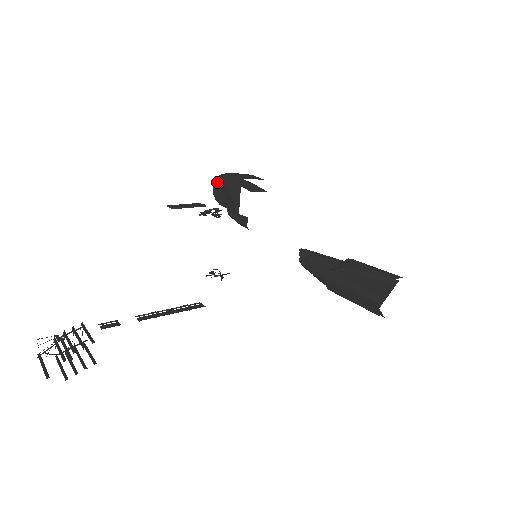
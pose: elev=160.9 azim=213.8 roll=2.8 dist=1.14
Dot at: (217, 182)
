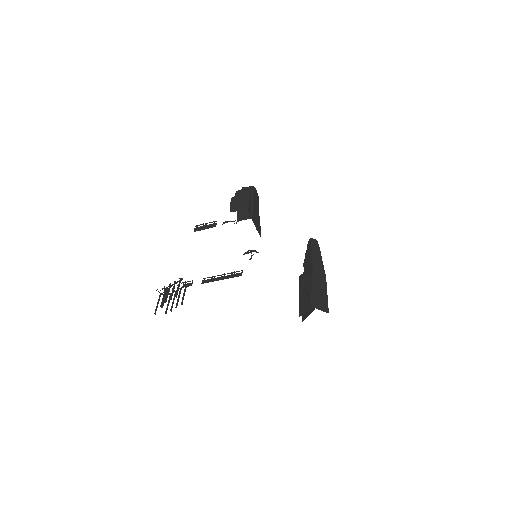
Dot at: occluded
